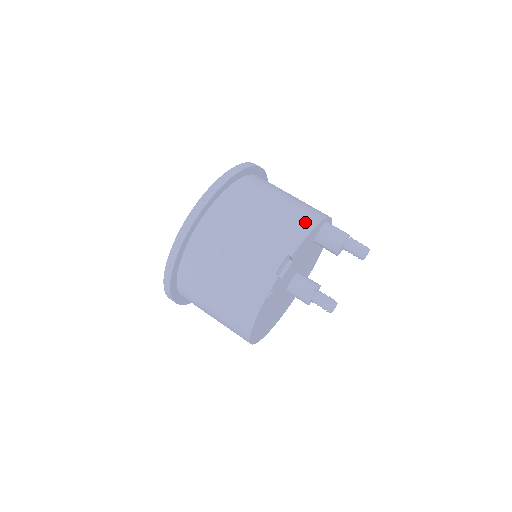
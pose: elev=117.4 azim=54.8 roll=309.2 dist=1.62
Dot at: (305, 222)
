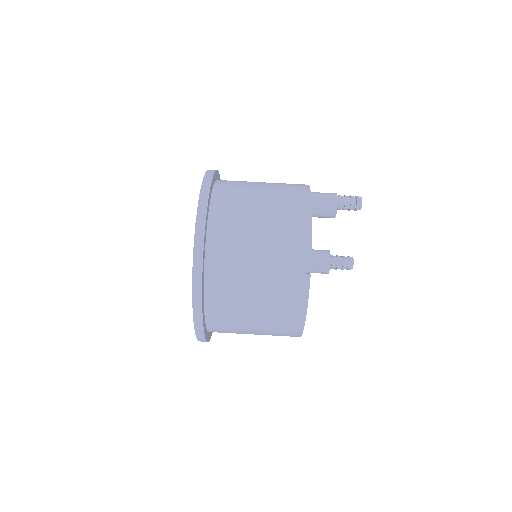
Dot at: (300, 208)
